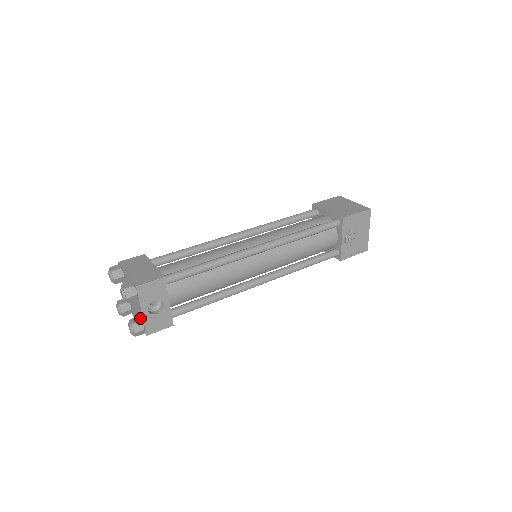
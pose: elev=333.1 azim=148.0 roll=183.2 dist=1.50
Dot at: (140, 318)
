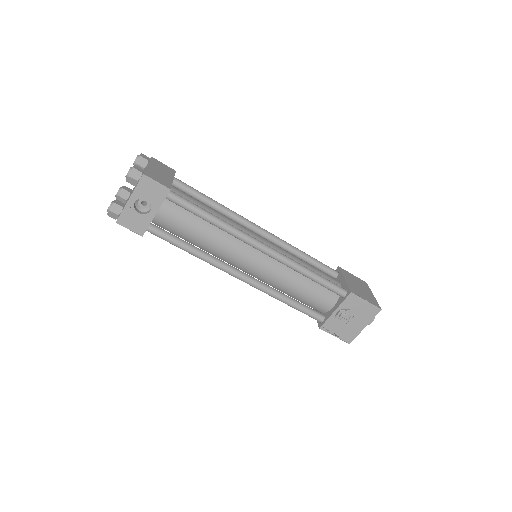
Dot at: (124, 205)
